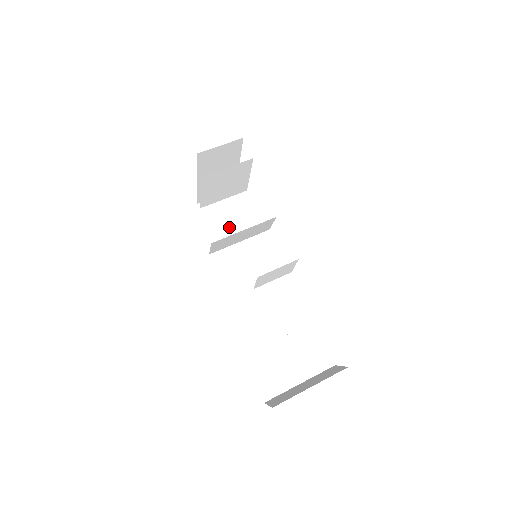
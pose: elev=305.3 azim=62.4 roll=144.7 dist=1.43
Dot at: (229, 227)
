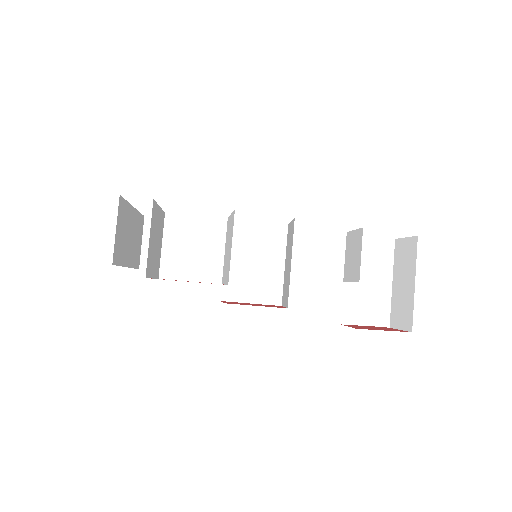
Dot at: (200, 260)
